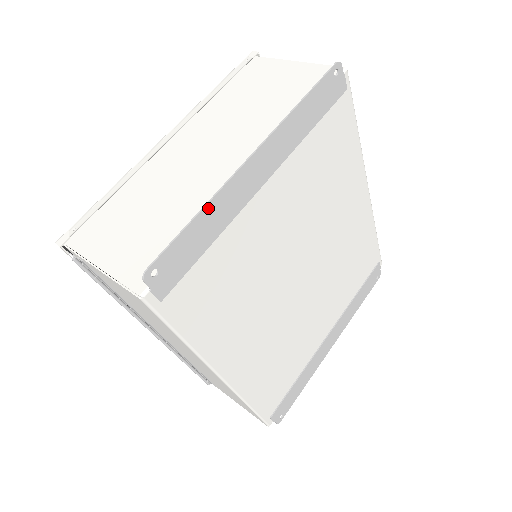
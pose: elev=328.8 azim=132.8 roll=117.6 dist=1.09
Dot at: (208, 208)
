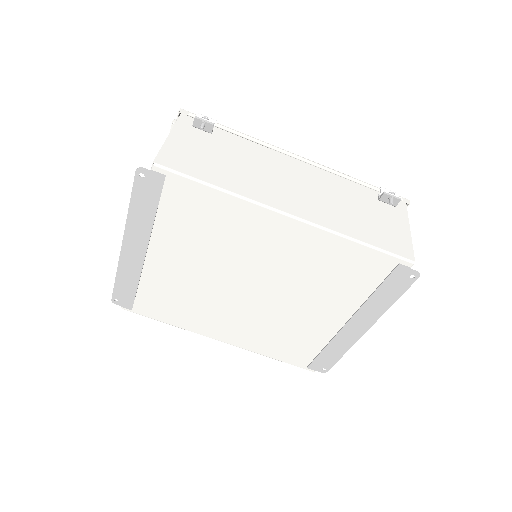
Dot at: (119, 273)
